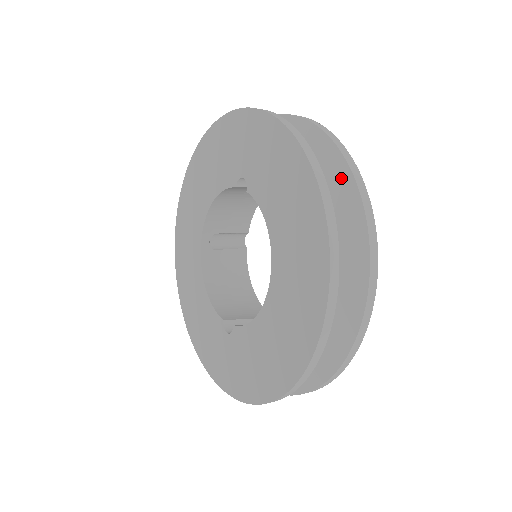
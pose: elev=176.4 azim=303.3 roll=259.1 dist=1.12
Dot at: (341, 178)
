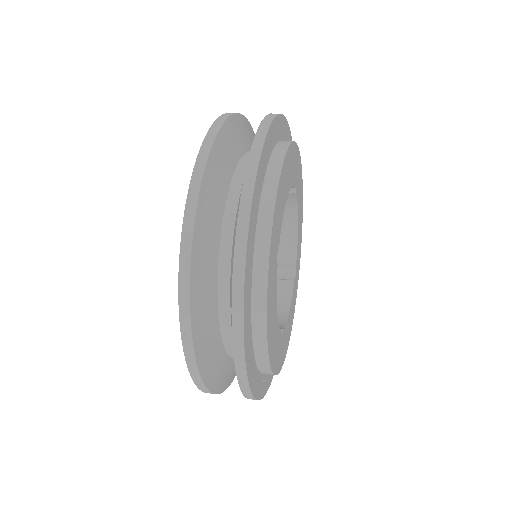
Dot at: occluded
